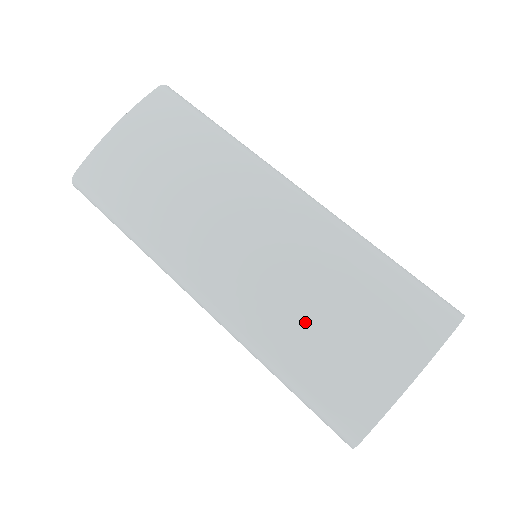
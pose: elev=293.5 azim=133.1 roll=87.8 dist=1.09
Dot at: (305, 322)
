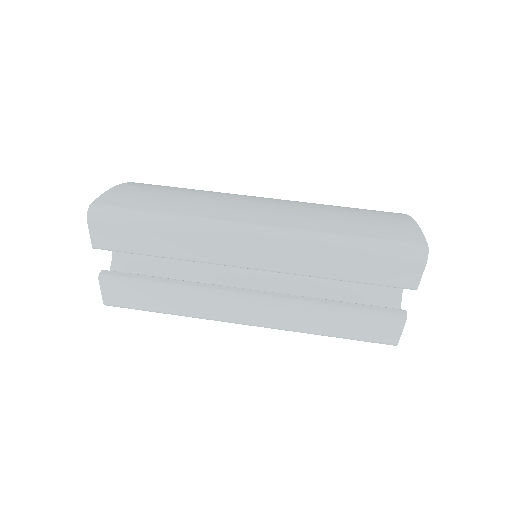
Dot at: (337, 218)
